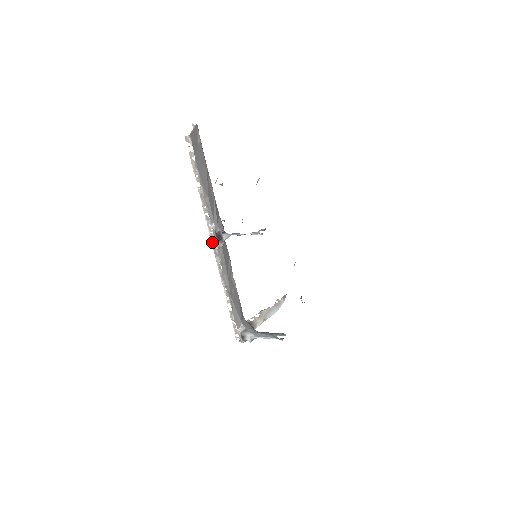
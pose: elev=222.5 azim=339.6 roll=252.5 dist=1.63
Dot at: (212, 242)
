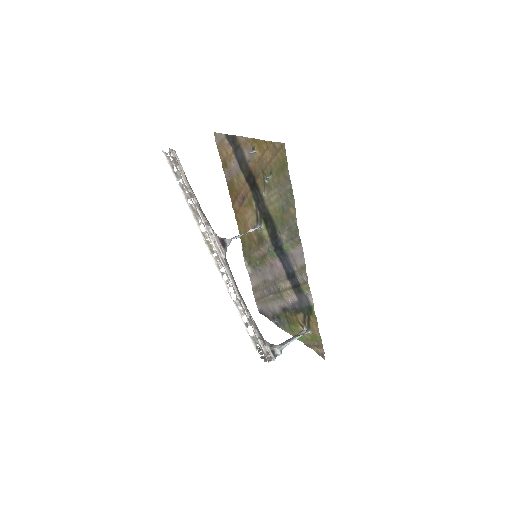
Dot at: (218, 252)
